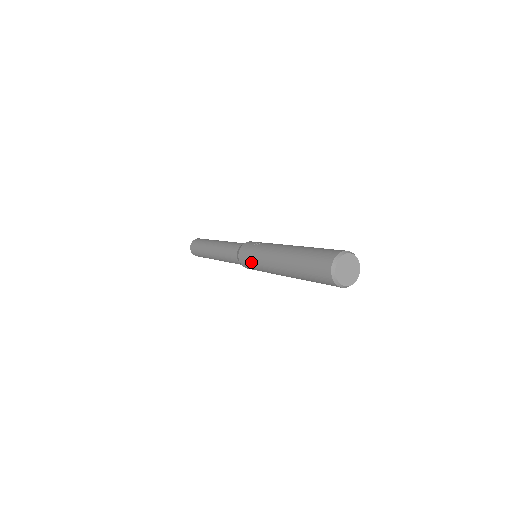
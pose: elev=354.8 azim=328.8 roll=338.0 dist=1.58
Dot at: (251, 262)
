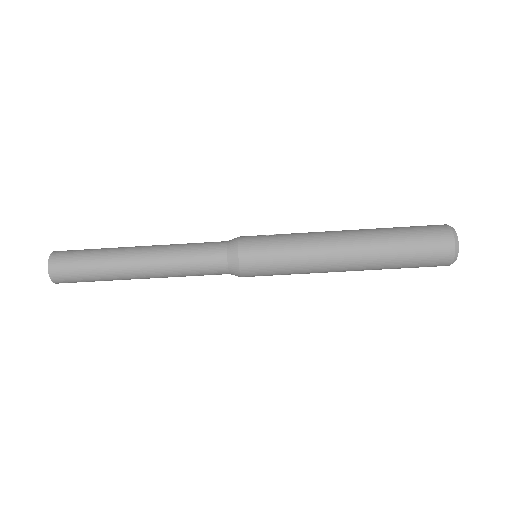
Dot at: (276, 260)
